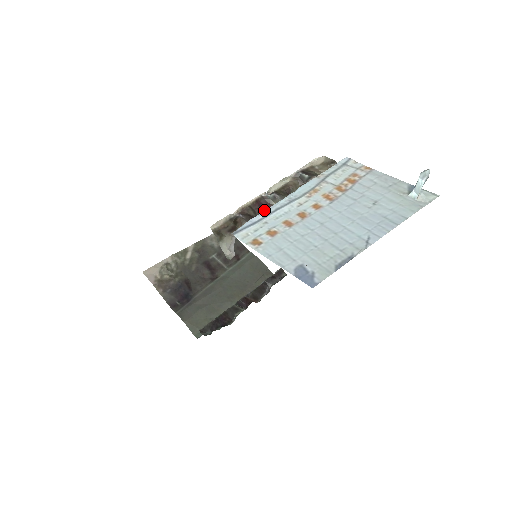
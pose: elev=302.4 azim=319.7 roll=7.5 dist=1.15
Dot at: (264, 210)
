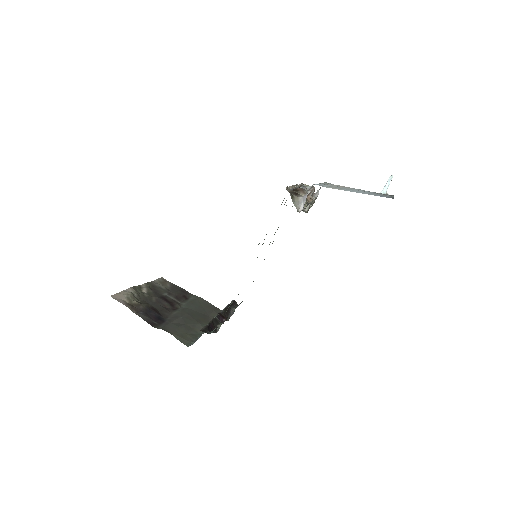
Dot at: occluded
